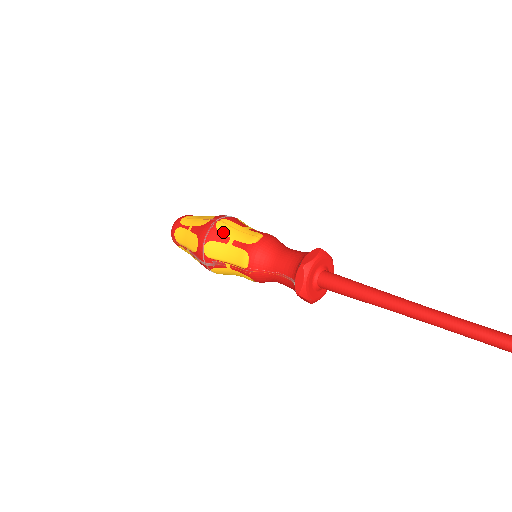
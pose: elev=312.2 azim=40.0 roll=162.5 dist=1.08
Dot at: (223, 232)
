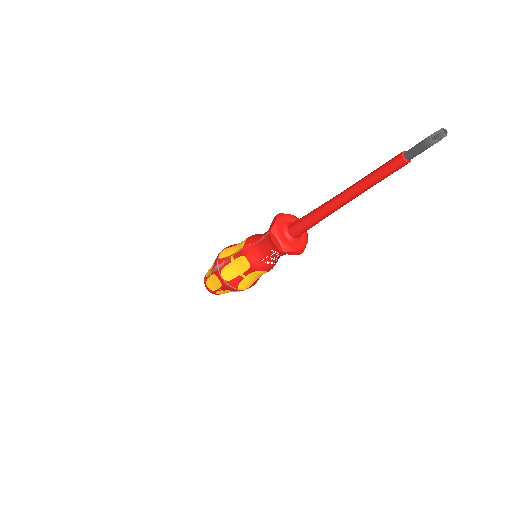
Dot at: occluded
